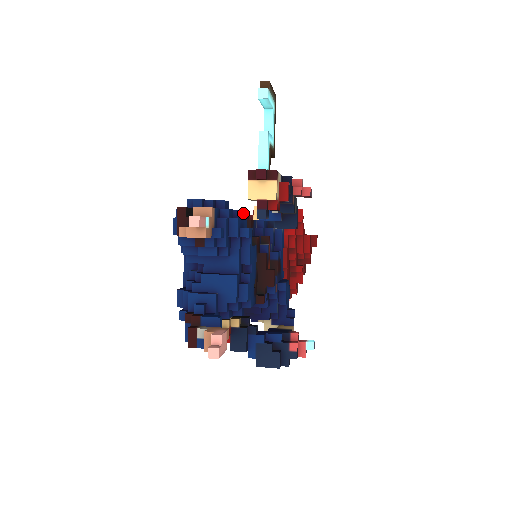
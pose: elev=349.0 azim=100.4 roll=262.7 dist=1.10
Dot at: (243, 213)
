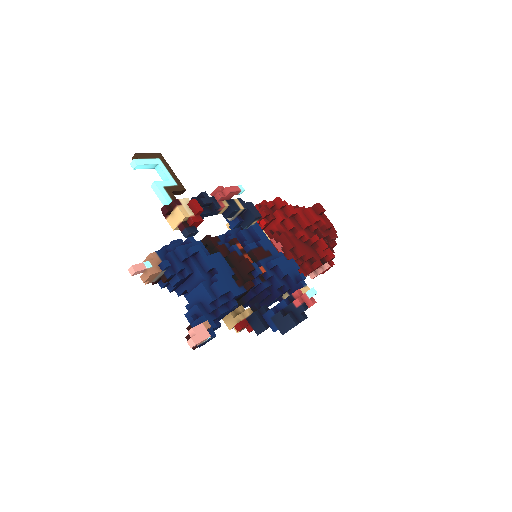
Dot at: (189, 239)
